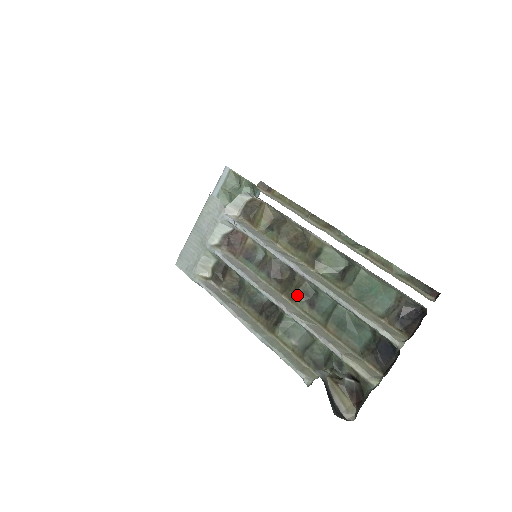
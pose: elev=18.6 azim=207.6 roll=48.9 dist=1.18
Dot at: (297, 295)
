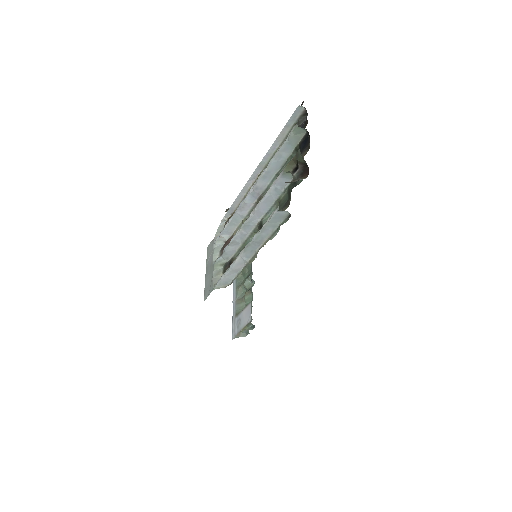
Dot at: occluded
